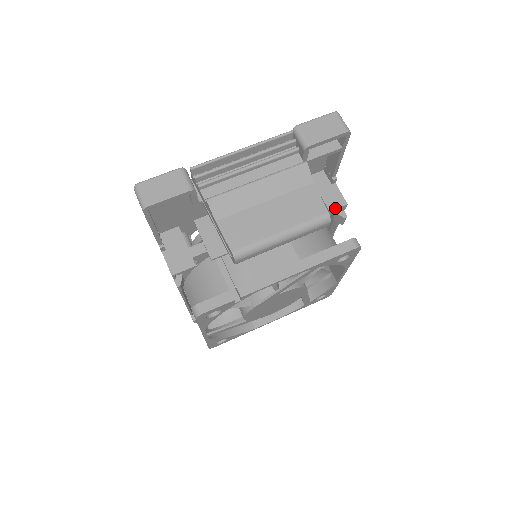
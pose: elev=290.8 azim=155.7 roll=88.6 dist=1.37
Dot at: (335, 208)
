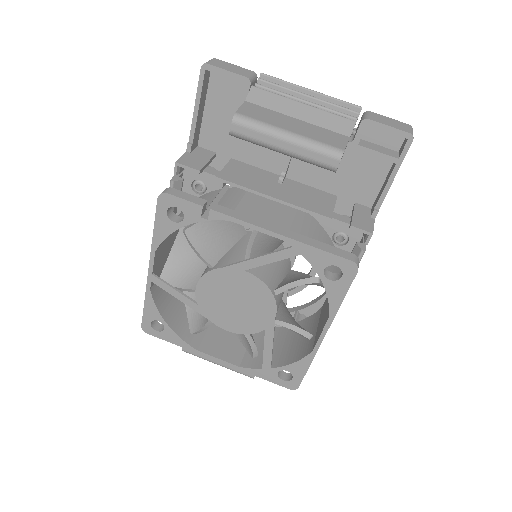
Dot at: (358, 227)
